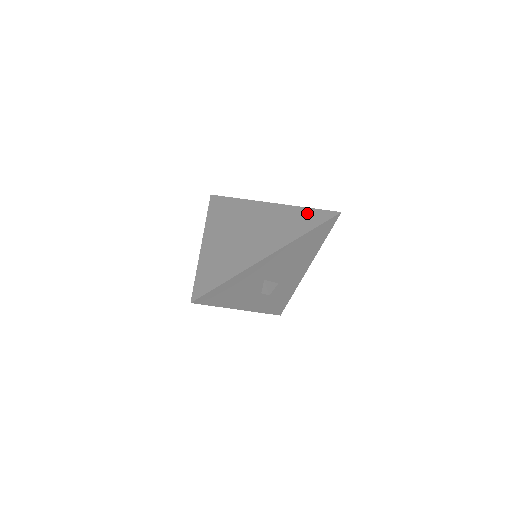
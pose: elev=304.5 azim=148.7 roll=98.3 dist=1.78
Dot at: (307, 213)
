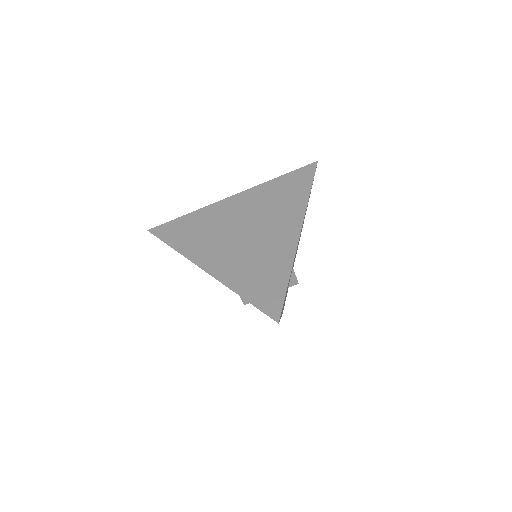
Dot at: (286, 180)
